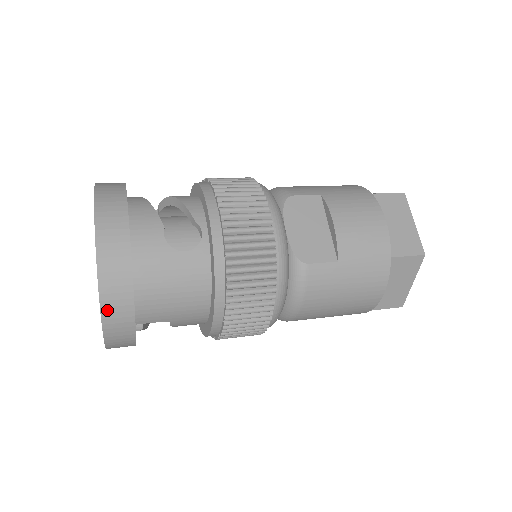
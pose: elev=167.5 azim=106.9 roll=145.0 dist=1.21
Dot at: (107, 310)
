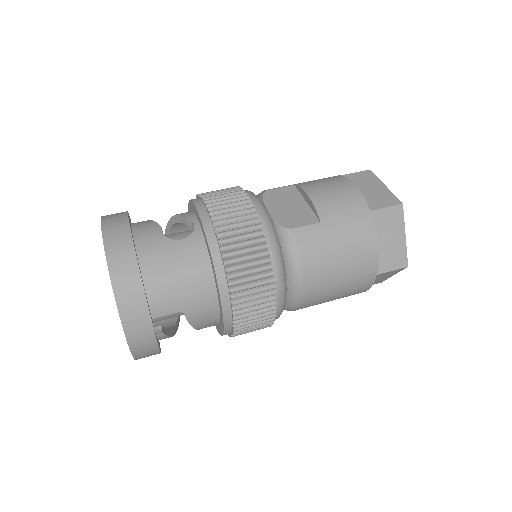
Dot at: (120, 294)
